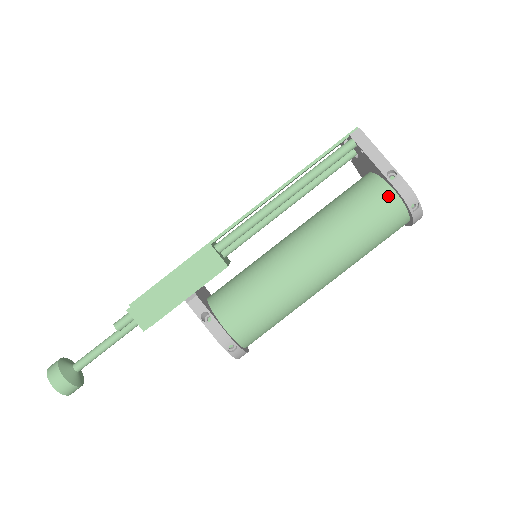
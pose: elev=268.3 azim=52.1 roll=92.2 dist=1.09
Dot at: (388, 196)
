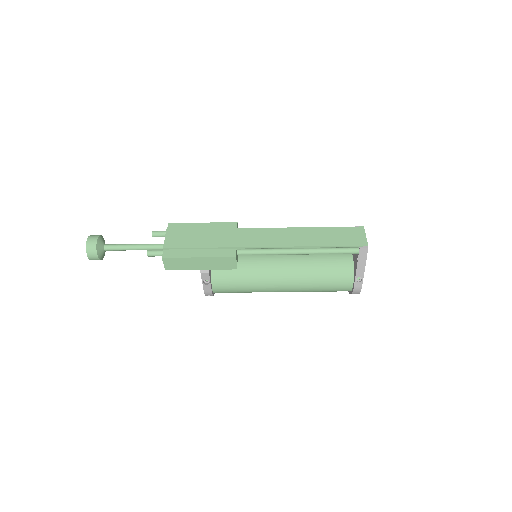
Dot at: (348, 285)
